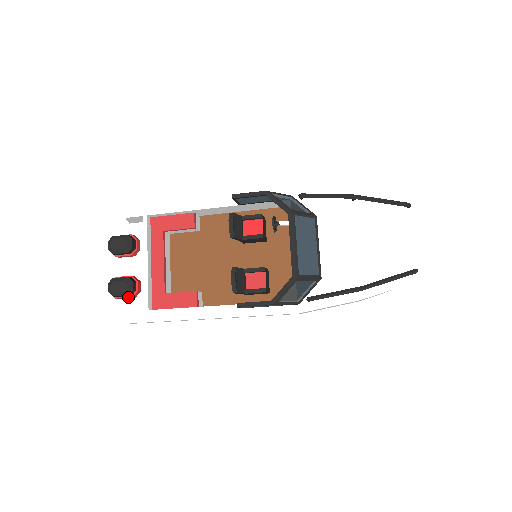
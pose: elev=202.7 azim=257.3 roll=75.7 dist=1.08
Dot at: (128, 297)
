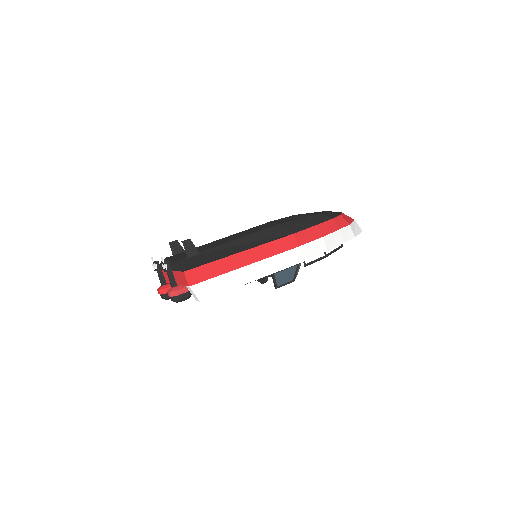
Dot at: occluded
